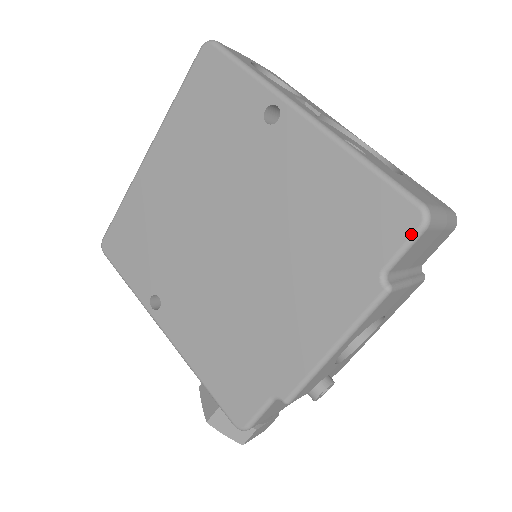
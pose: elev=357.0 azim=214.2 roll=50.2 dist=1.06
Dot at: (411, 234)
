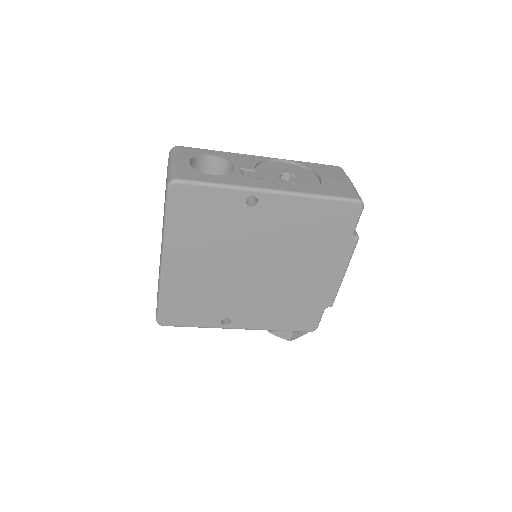
Dot at: (359, 214)
